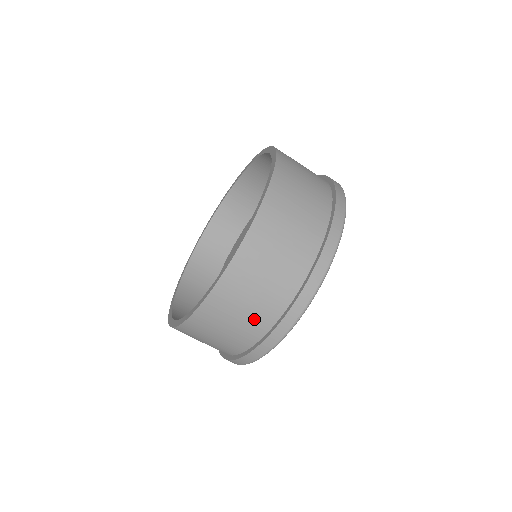
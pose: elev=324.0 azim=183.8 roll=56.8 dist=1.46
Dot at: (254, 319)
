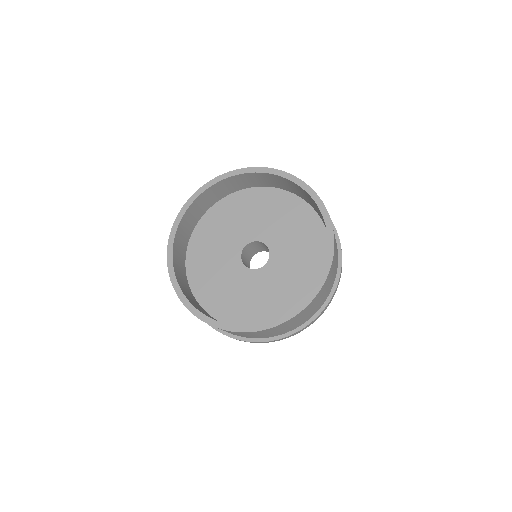
Dot at: occluded
